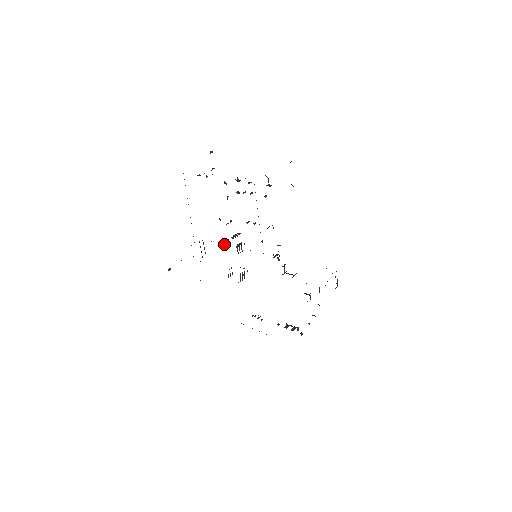
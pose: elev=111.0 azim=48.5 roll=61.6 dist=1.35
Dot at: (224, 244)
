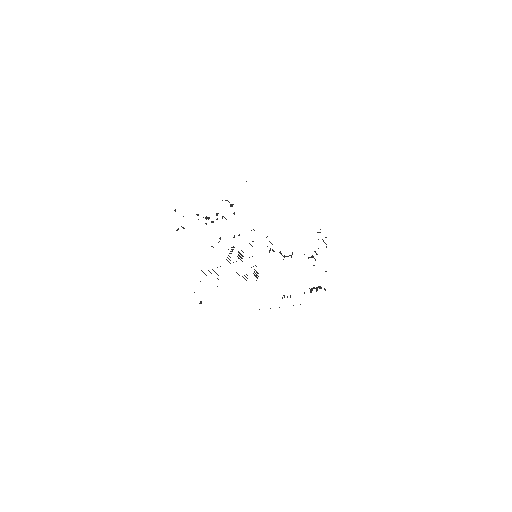
Dot at: occluded
